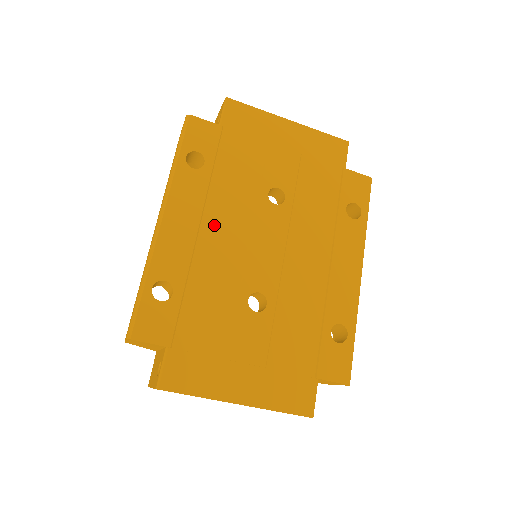
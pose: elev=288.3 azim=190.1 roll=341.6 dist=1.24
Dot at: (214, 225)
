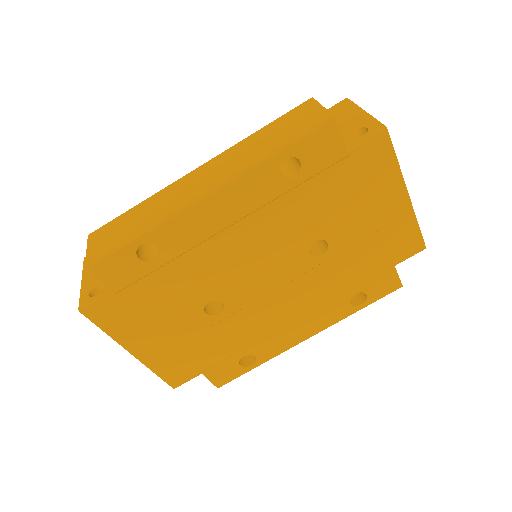
Dot at: (243, 233)
